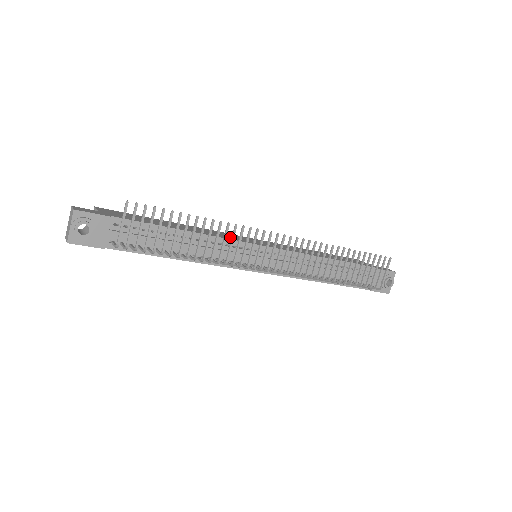
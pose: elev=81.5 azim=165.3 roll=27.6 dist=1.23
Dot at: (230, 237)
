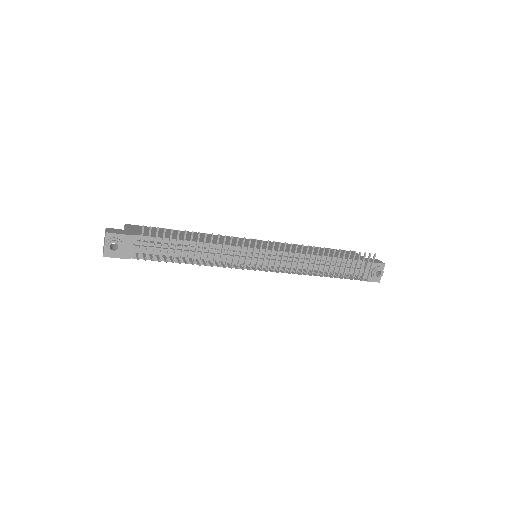
Dot at: (232, 242)
